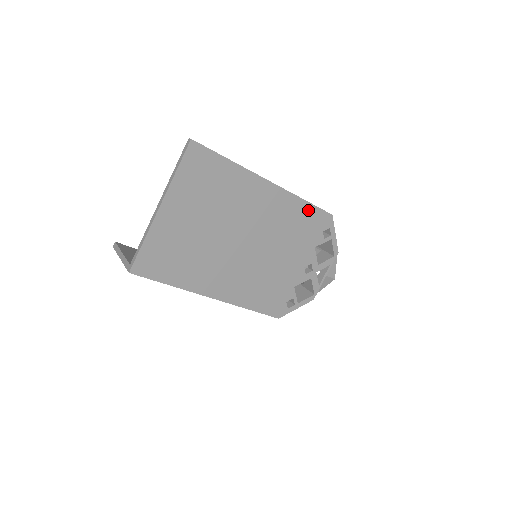
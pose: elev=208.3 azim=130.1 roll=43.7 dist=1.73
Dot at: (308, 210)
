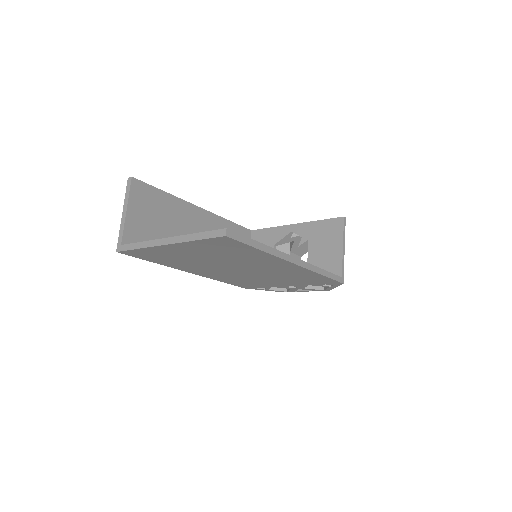
Dot at: (321, 277)
